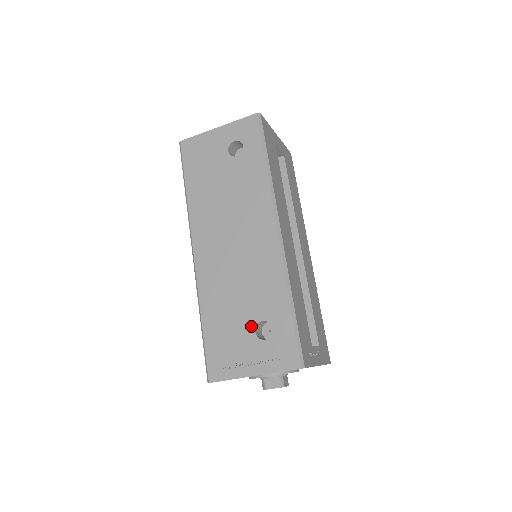
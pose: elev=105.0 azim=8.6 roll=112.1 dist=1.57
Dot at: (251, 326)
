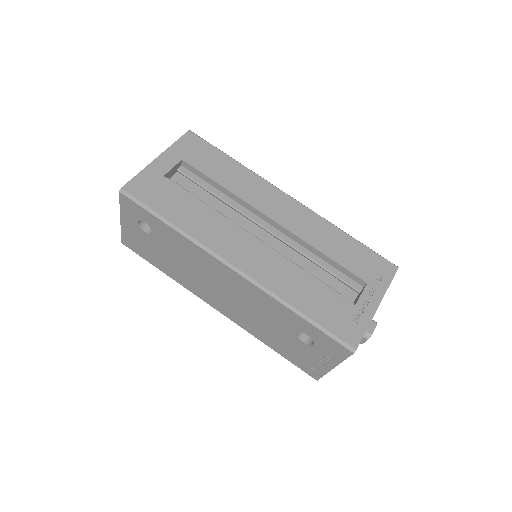
Dot at: (296, 339)
